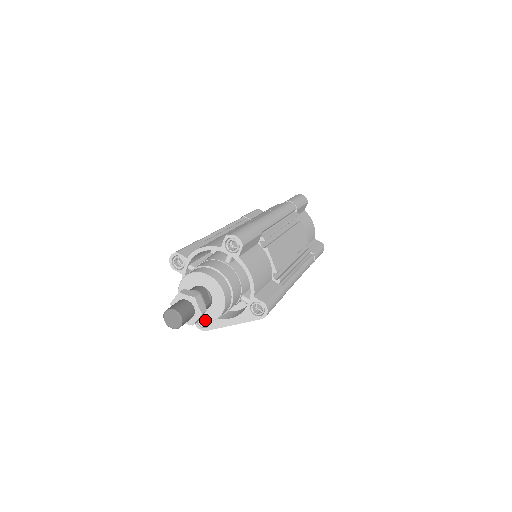
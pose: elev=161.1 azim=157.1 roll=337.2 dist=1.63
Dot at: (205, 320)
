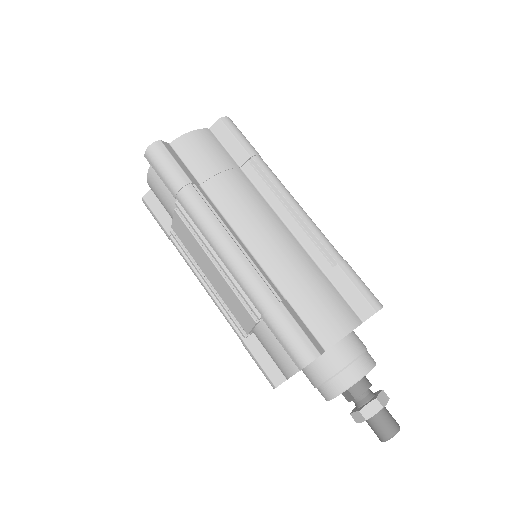
Dot at: occluded
